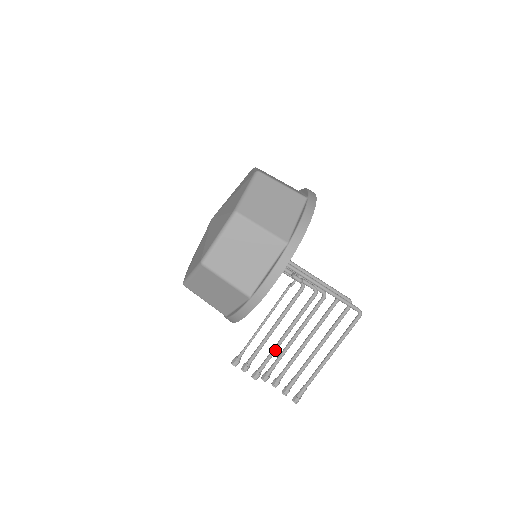
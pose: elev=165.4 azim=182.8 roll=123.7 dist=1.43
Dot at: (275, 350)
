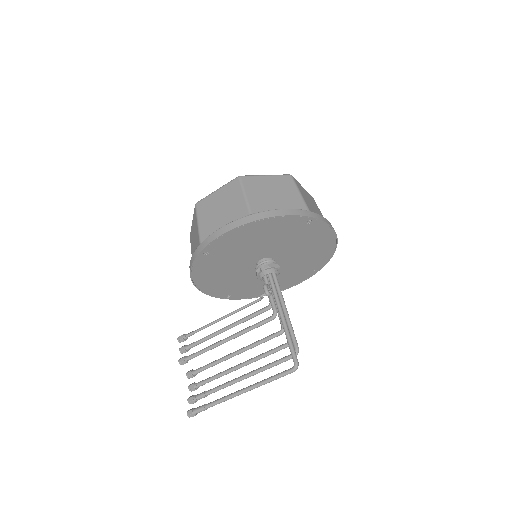
Dot at: (210, 347)
